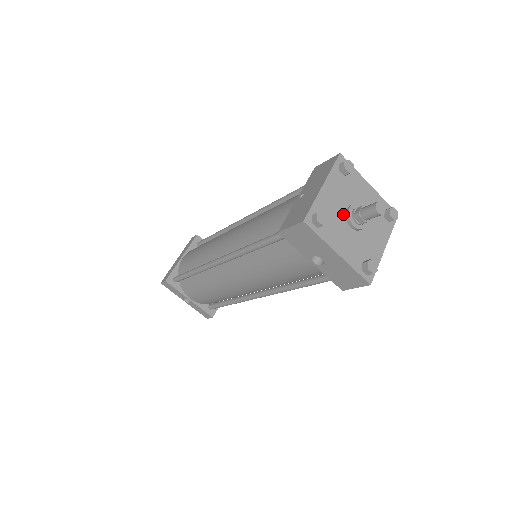
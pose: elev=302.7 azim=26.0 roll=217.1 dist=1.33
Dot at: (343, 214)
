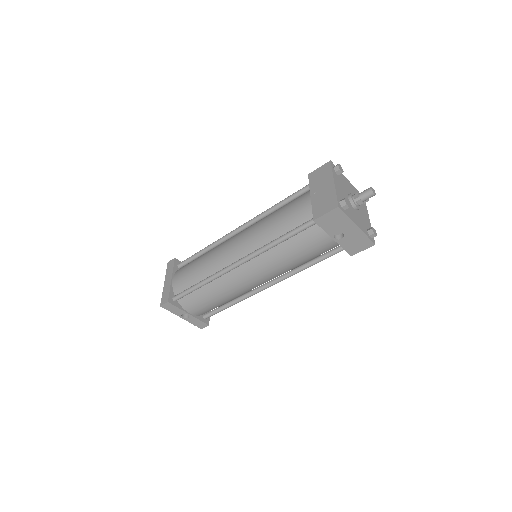
Dot at: (348, 200)
